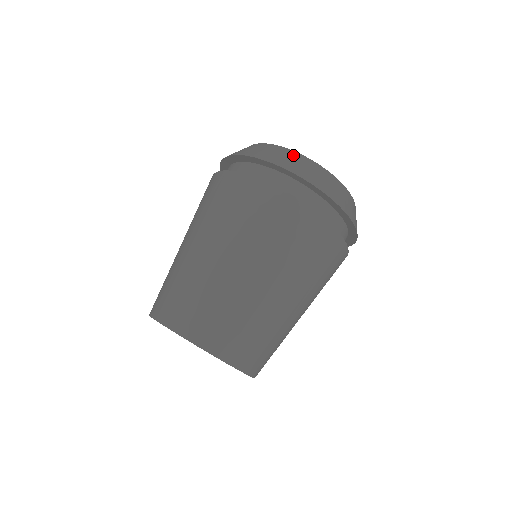
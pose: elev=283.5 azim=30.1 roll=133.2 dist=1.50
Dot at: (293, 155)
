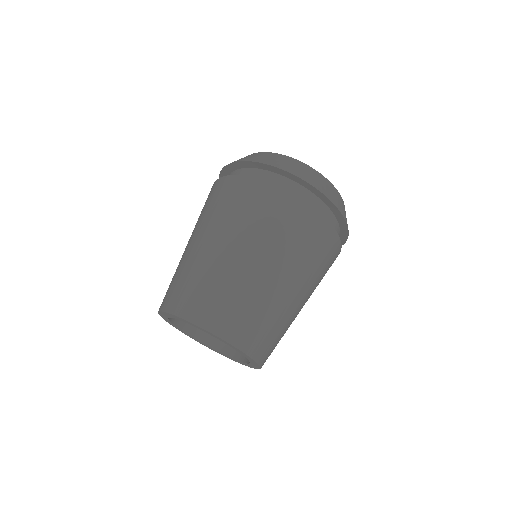
Dot at: (263, 154)
